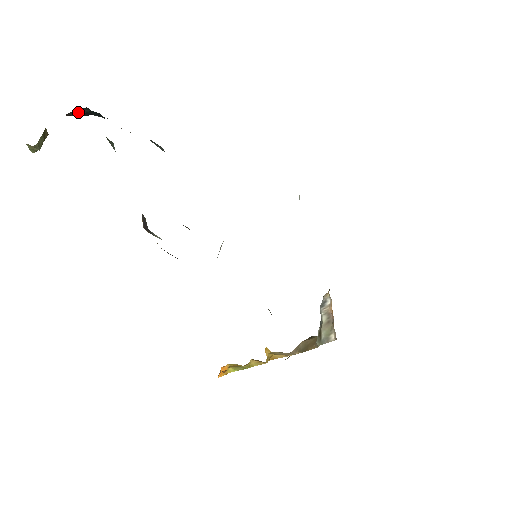
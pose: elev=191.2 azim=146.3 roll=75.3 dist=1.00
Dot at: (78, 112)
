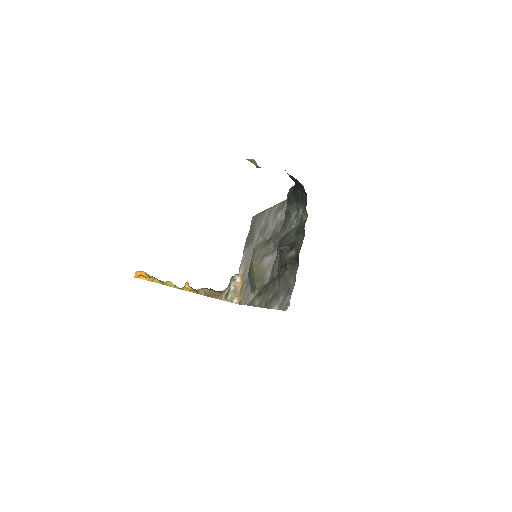
Dot at: (295, 179)
